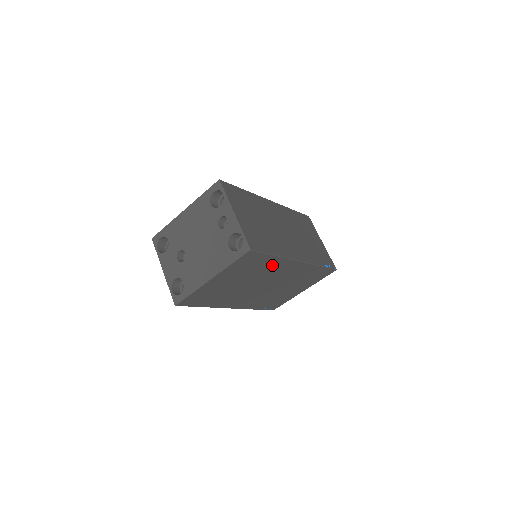
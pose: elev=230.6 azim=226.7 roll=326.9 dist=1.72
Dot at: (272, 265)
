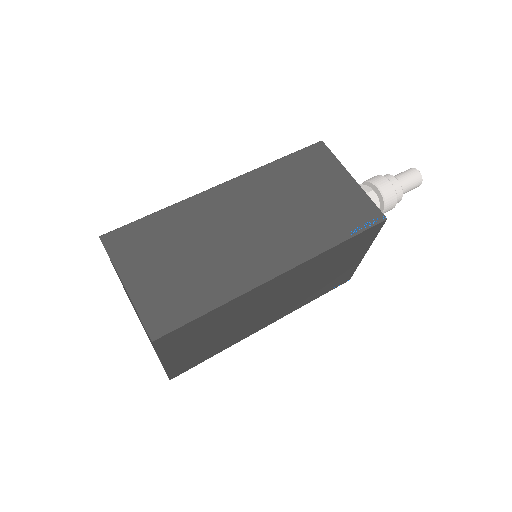
Dot at: (234, 307)
